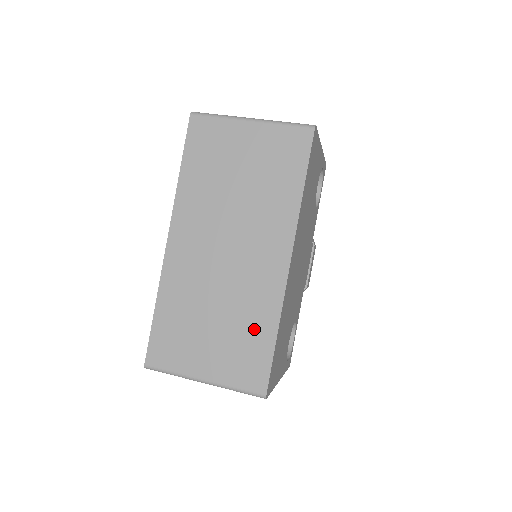
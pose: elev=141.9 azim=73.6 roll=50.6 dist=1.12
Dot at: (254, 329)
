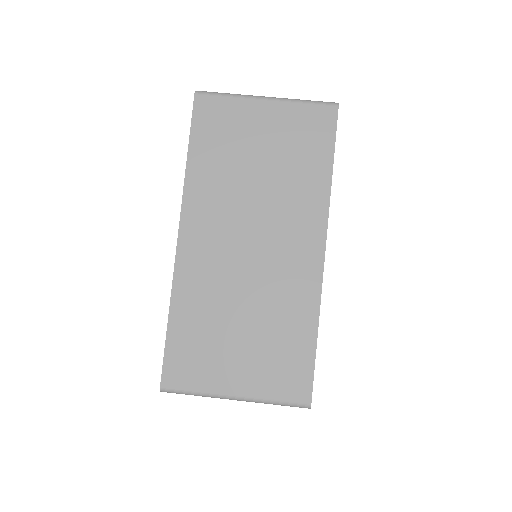
Dot at: (290, 330)
